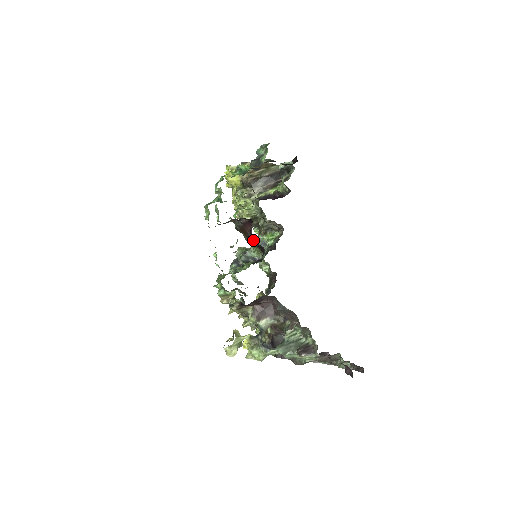
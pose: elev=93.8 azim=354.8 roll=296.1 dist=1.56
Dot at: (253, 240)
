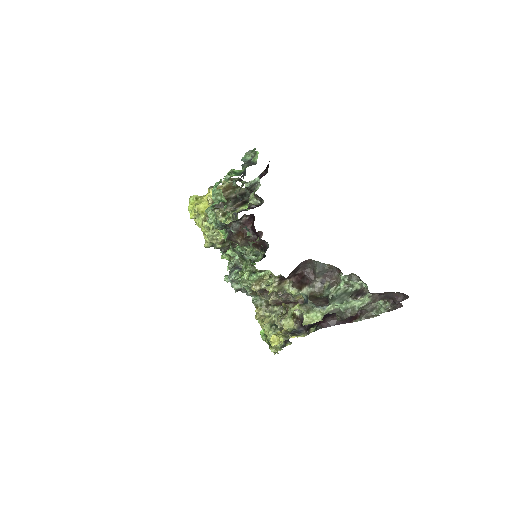
Dot at: (254, 238)
